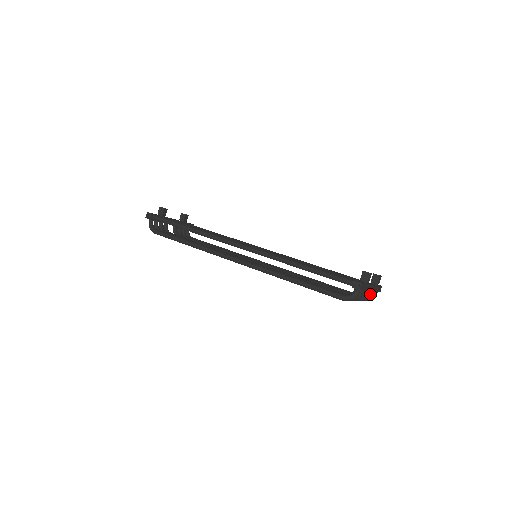
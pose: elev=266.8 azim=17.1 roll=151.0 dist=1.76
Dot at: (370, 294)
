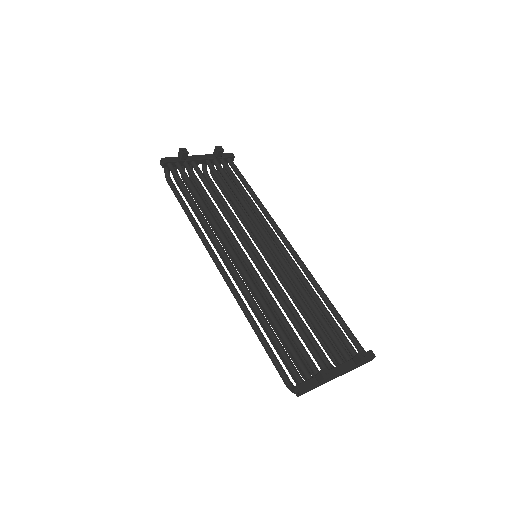
Dot at: occluded
